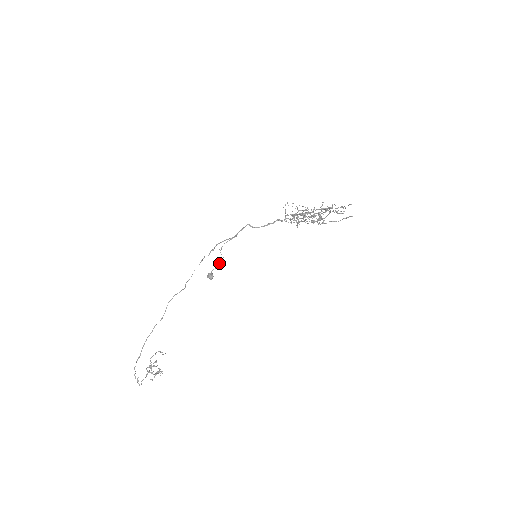
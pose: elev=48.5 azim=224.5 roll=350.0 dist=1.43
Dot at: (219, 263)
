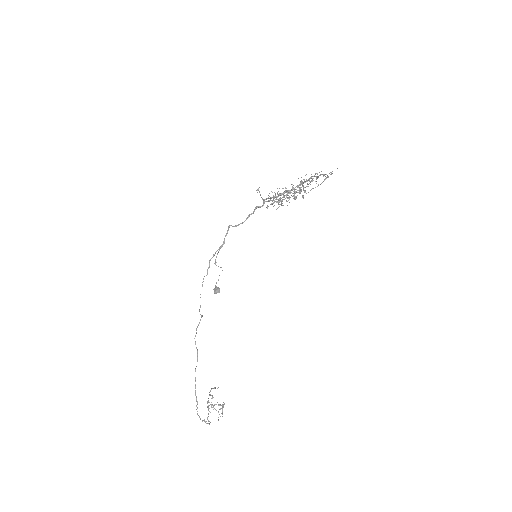
Dot at: occluded
